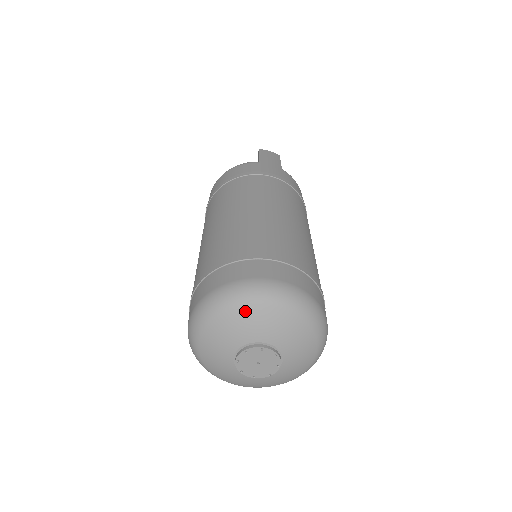
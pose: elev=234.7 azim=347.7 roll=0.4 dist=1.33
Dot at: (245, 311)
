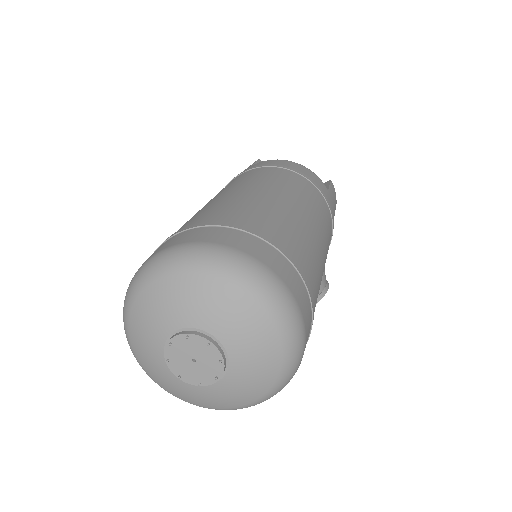
Dot at: (132, 324)
